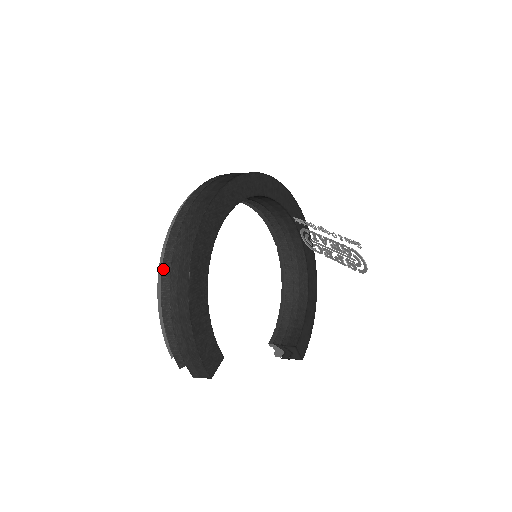
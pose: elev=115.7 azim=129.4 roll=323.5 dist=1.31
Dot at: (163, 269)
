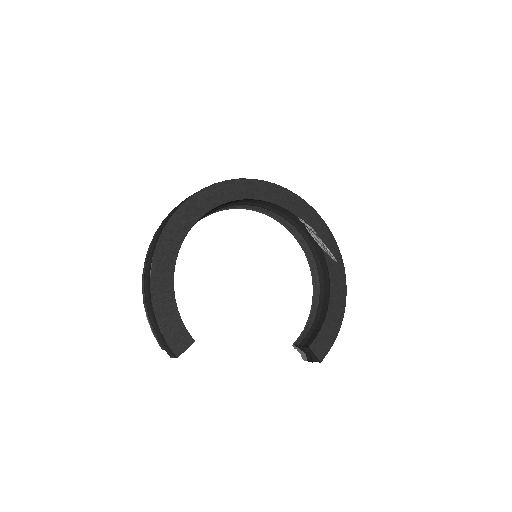
Dot at: (145, 265)
